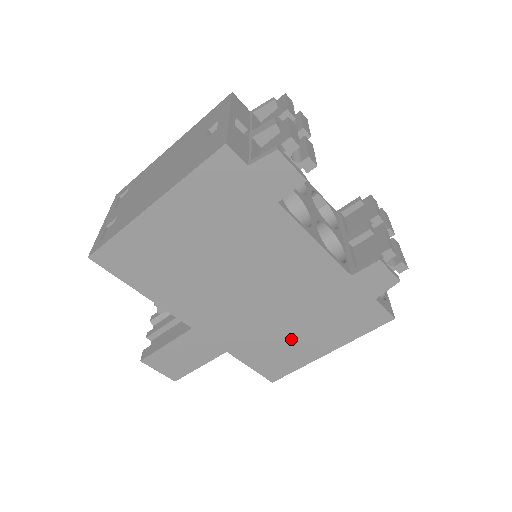
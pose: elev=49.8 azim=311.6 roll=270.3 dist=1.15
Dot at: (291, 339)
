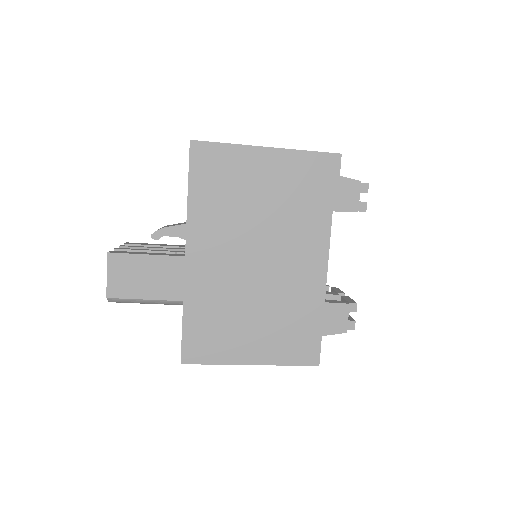
Dot at: (239, 327)
